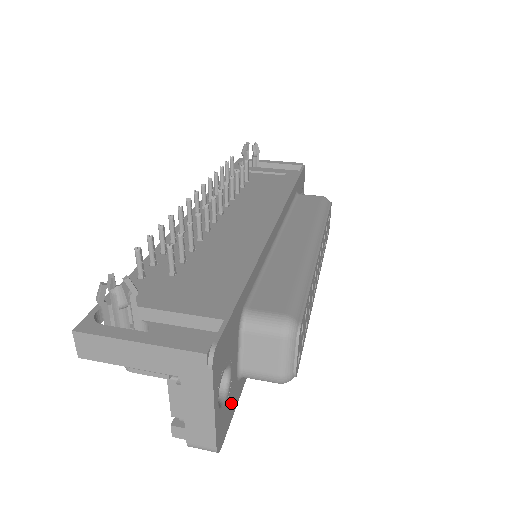
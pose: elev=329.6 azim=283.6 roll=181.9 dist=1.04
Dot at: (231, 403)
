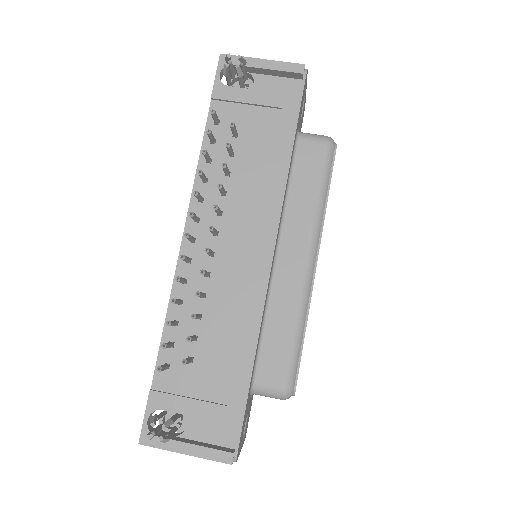
Dot at: (250, 408)
